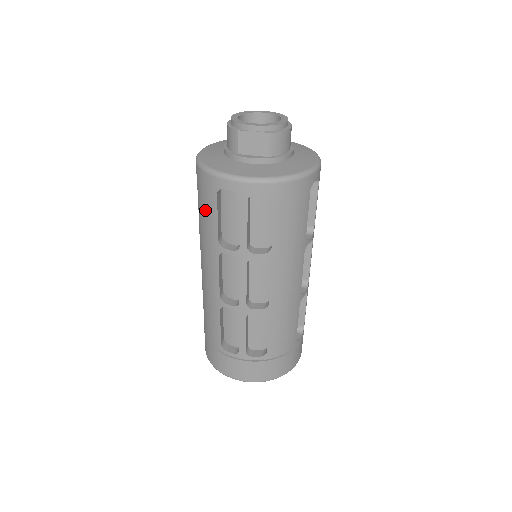
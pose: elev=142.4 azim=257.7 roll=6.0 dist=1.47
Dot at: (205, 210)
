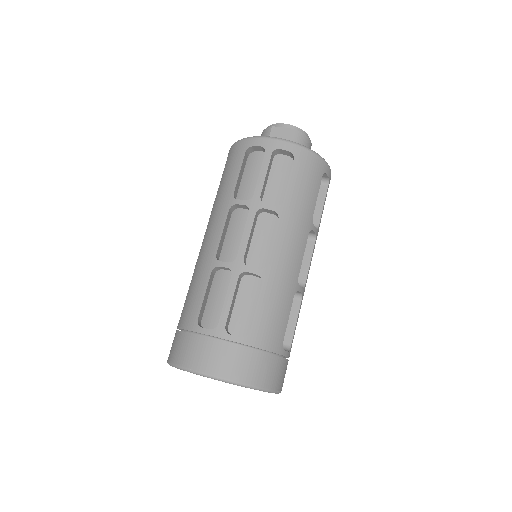
Dot at: (228, 174)
